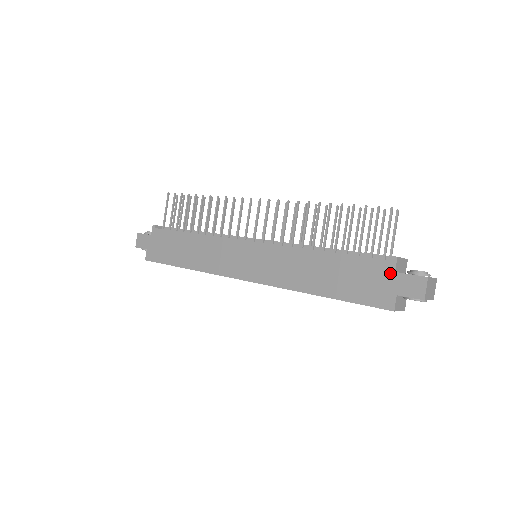
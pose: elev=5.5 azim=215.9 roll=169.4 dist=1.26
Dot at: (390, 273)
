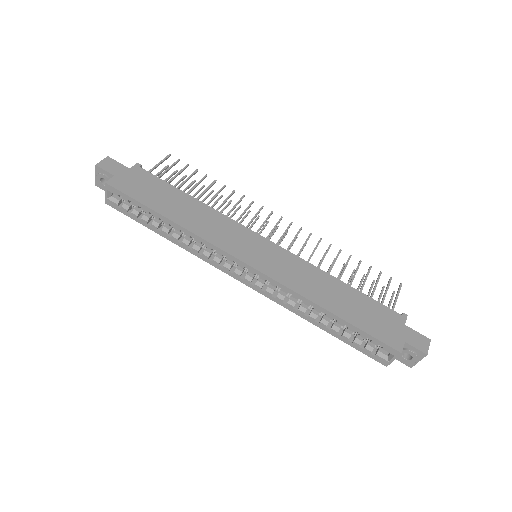
Dot at: (401, 324)
